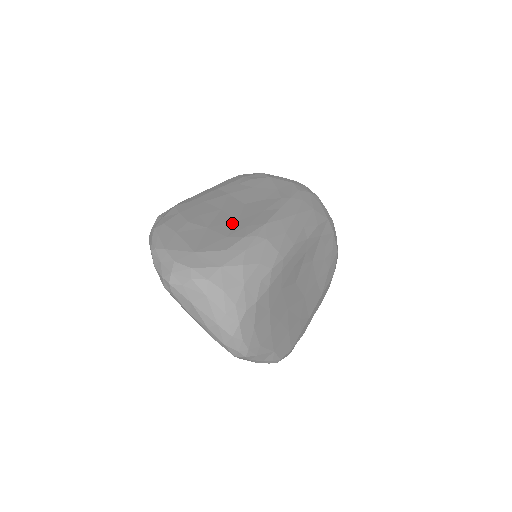
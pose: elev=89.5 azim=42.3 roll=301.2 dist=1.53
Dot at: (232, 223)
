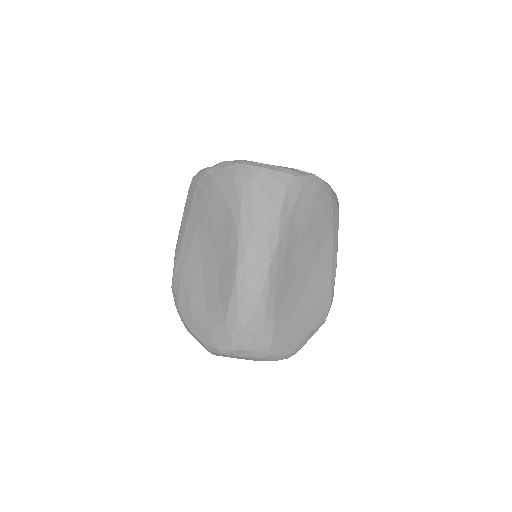
Dot at: (216, 280)
